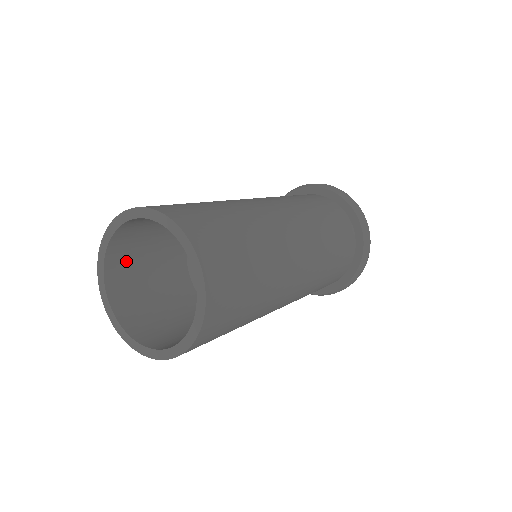
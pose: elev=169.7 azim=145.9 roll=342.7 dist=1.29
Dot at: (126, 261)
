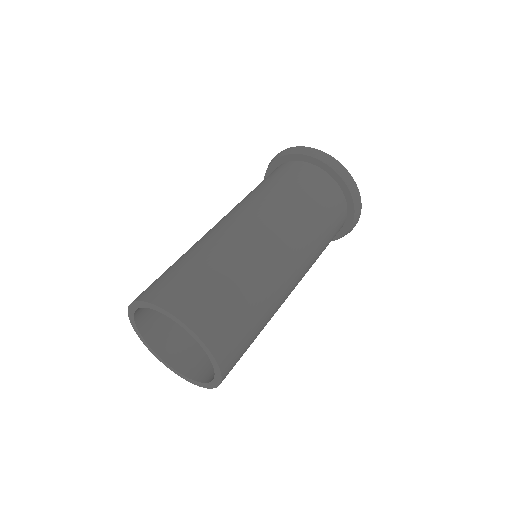
Dot at: occluded
